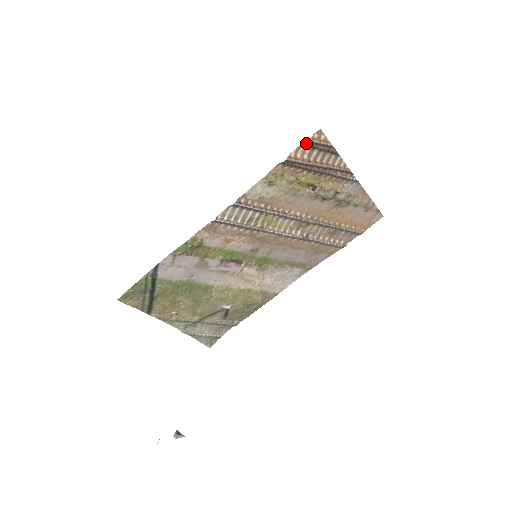
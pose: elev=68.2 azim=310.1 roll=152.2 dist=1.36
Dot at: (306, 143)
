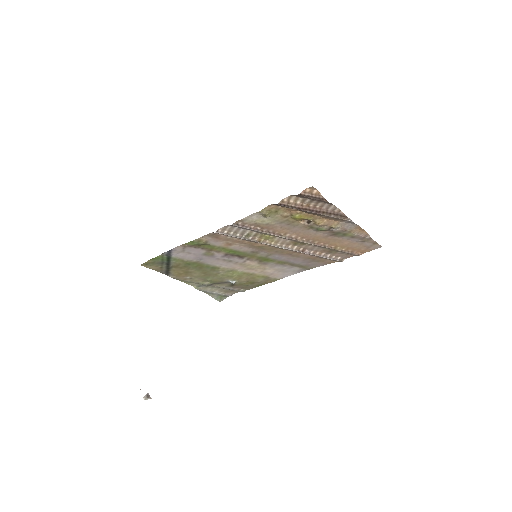
Dot at: (298, 194)
